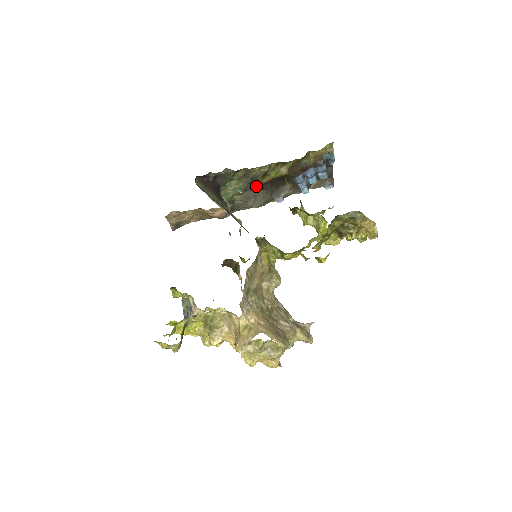
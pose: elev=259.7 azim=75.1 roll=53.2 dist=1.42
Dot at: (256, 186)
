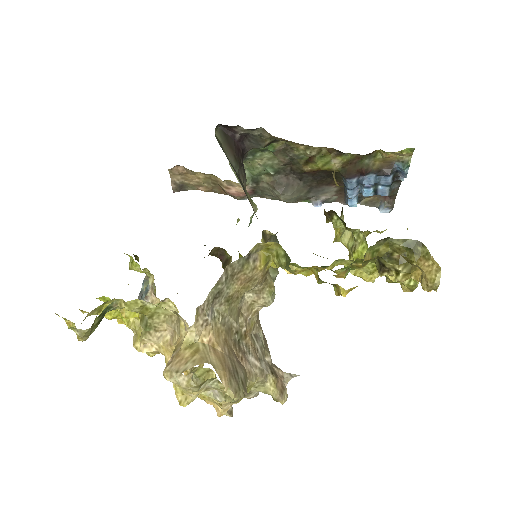
Dot at: (293, 172)
